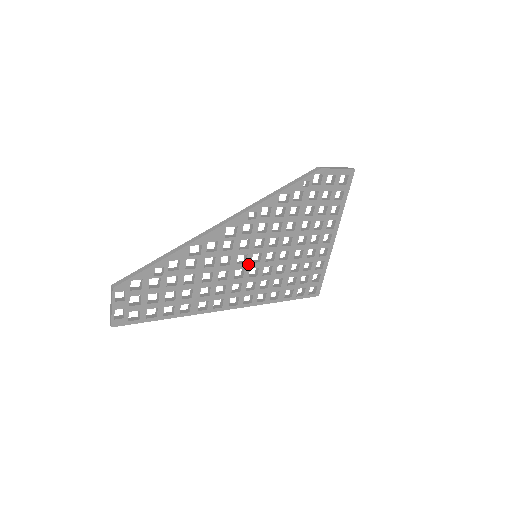
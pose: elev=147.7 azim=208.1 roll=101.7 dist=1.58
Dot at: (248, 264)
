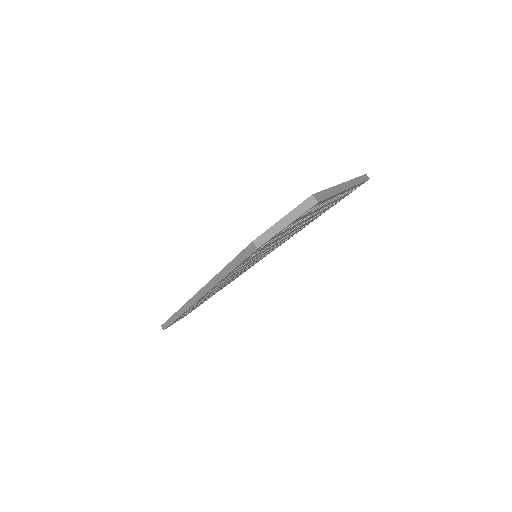
Dot at: (253, 262)
